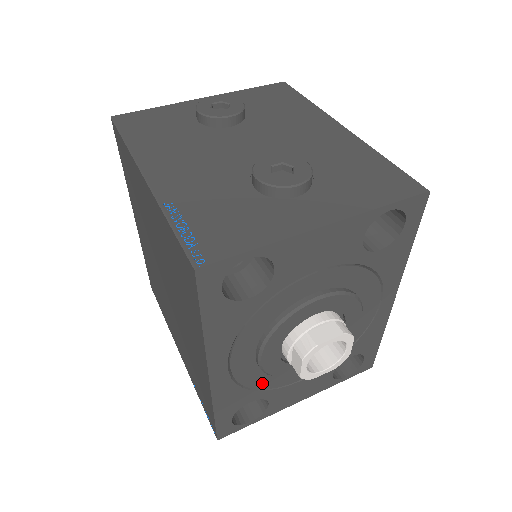
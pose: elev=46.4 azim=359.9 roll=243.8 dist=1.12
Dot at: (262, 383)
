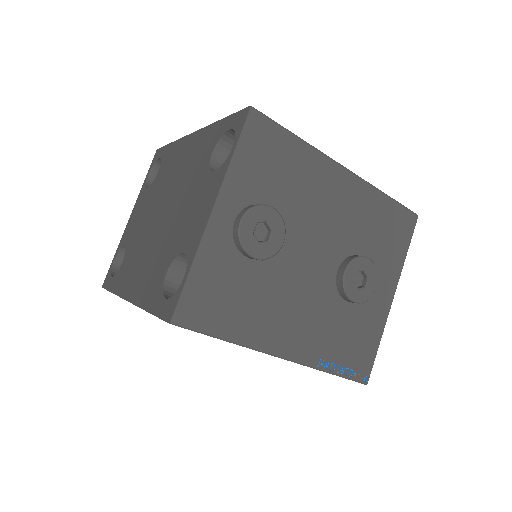
Dot at: occluded
